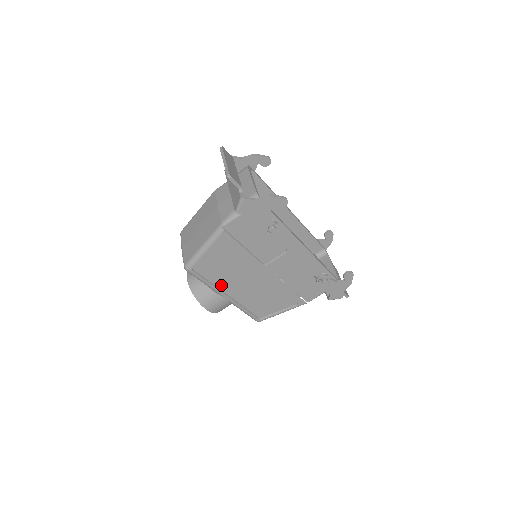
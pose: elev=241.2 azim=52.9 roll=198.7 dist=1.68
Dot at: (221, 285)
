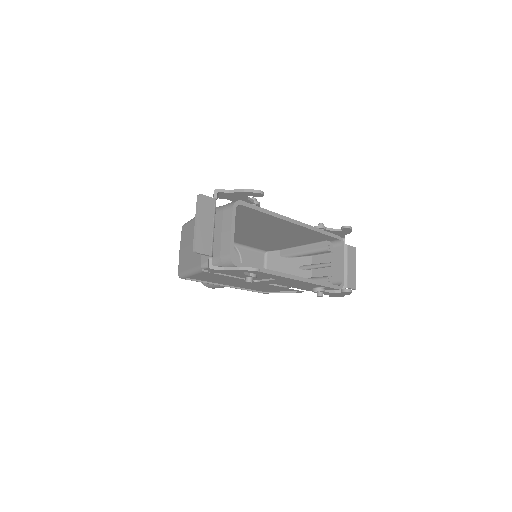
Dot at: (218, 282)
